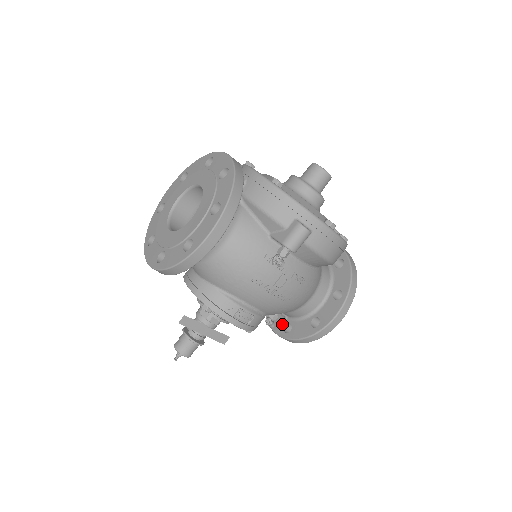
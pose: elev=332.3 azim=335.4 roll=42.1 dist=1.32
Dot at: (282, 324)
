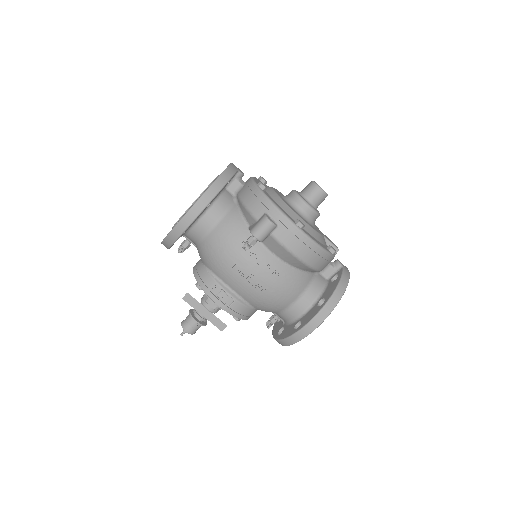
Dot at: (279, 328)
